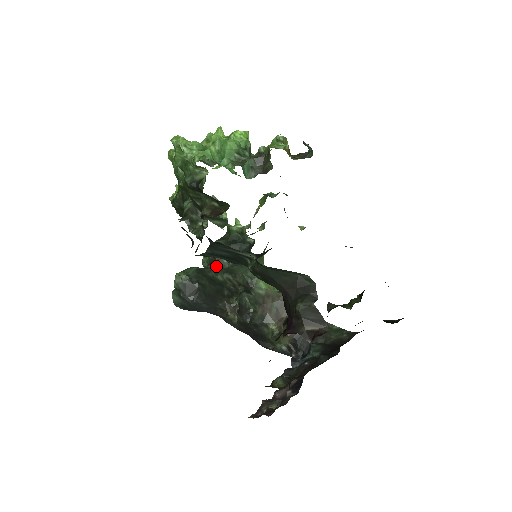
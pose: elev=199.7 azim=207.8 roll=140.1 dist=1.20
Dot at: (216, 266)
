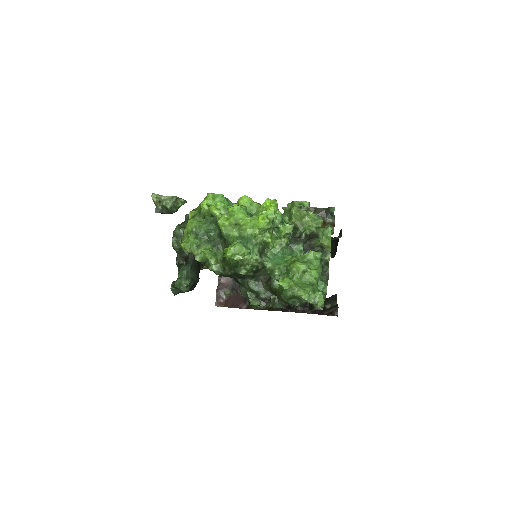
Dot at: occluded
